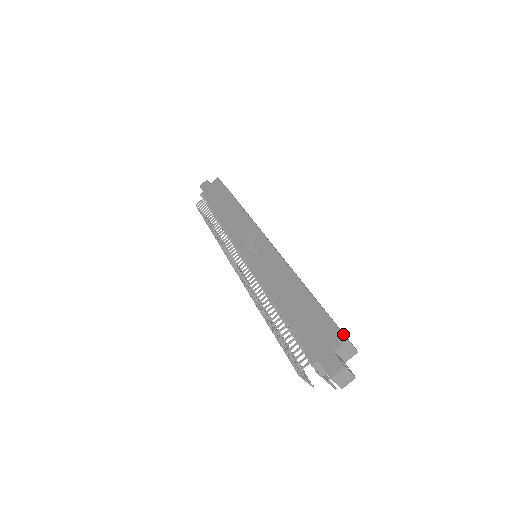
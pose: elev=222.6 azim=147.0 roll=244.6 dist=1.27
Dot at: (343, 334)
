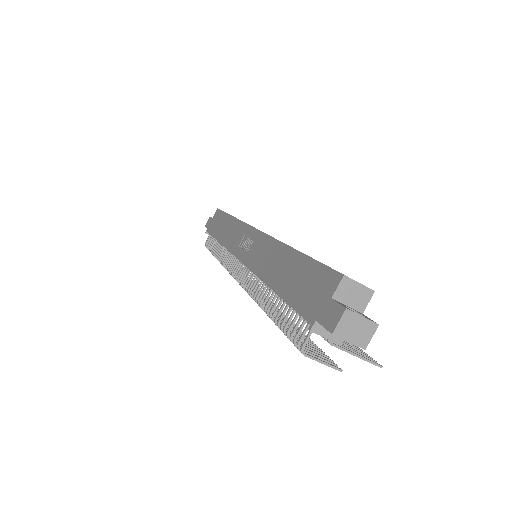
Dot at: occluded
